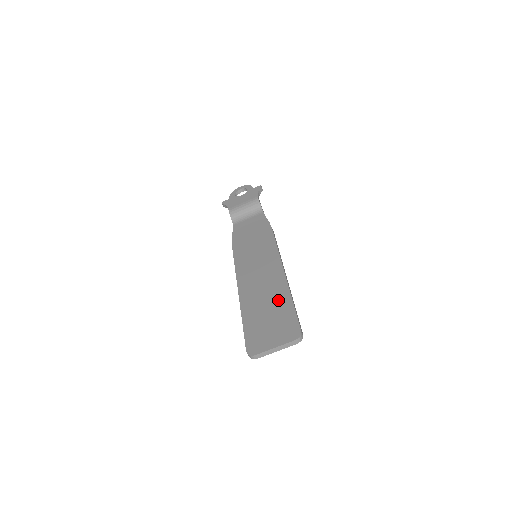
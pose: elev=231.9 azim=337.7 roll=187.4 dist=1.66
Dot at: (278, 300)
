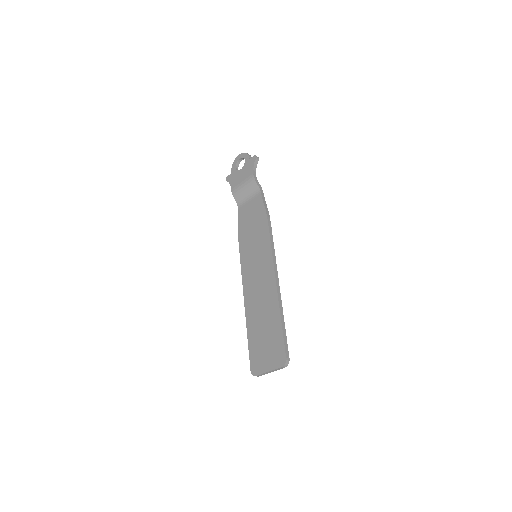
Dot at: (271, 318)
